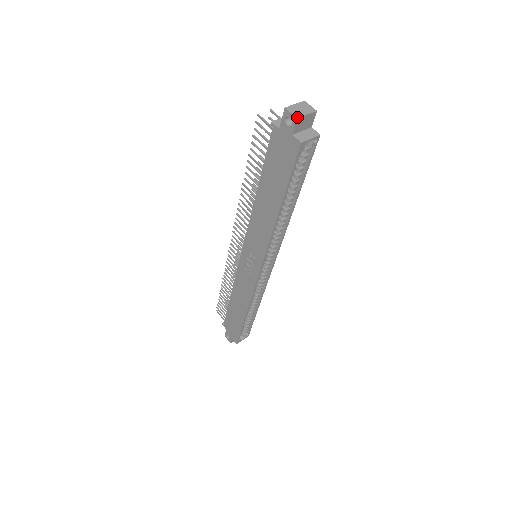
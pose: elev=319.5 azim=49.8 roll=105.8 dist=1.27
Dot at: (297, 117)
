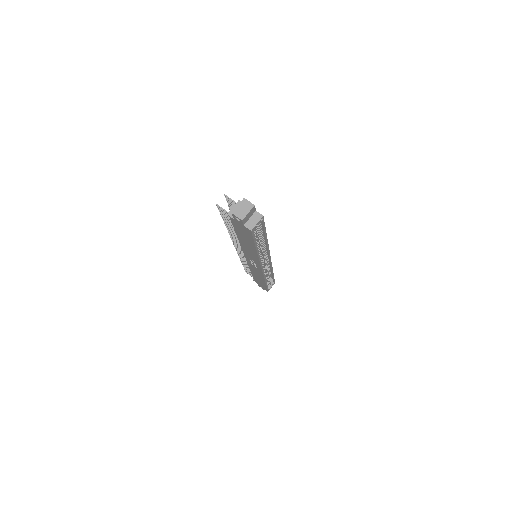
Dot at: (242, 219)
